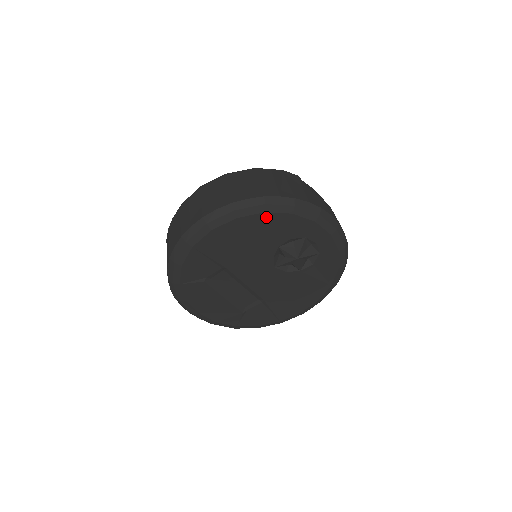
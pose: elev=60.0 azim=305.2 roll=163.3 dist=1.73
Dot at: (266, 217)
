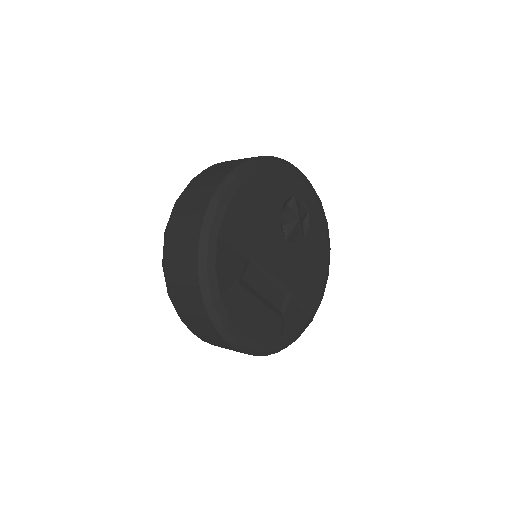
Dot at: (261, 177)
